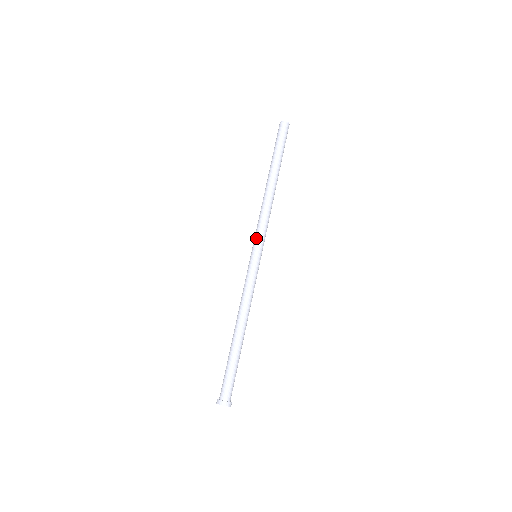
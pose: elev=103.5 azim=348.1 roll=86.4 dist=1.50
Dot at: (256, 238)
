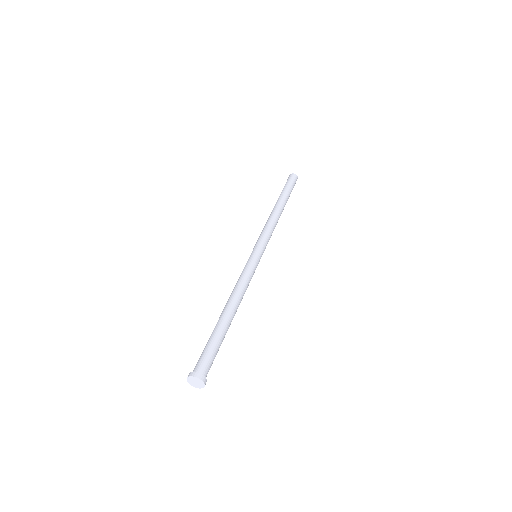
Dot at: occluded
